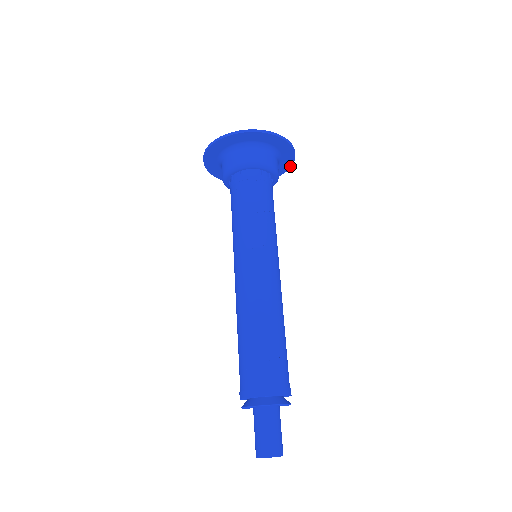
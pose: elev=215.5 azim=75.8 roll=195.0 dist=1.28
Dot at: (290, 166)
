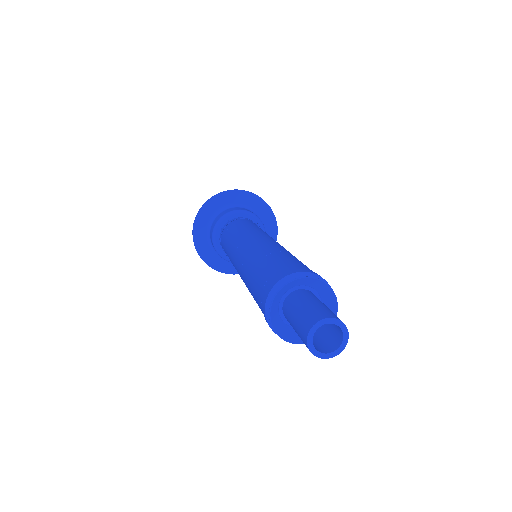
Dot at: occluded
